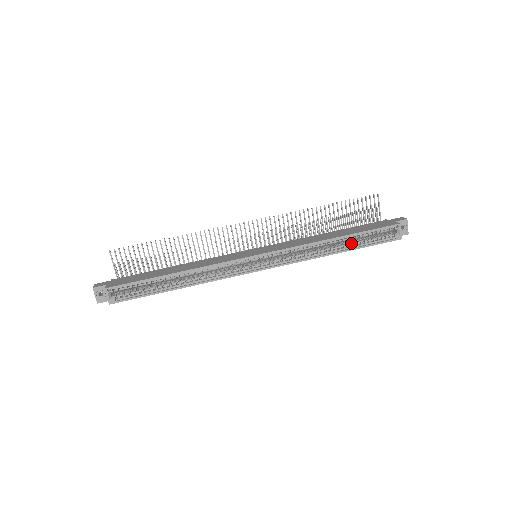
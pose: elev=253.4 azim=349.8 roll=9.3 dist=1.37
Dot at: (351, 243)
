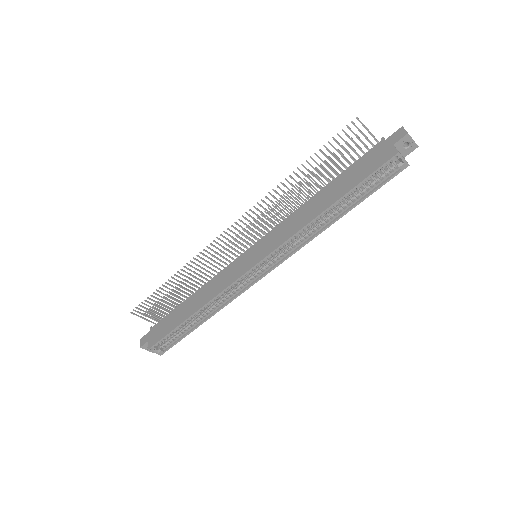
Dot at: (348, 201)
